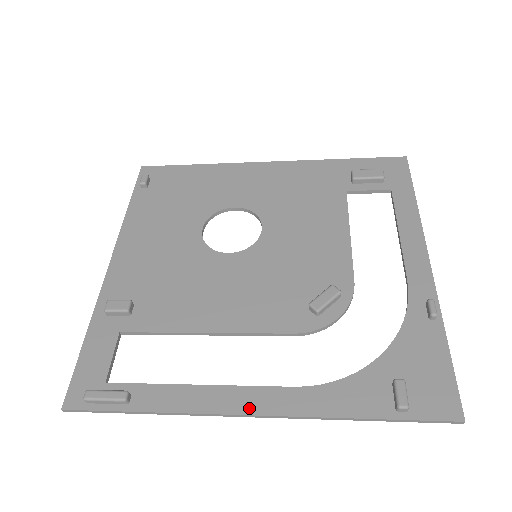
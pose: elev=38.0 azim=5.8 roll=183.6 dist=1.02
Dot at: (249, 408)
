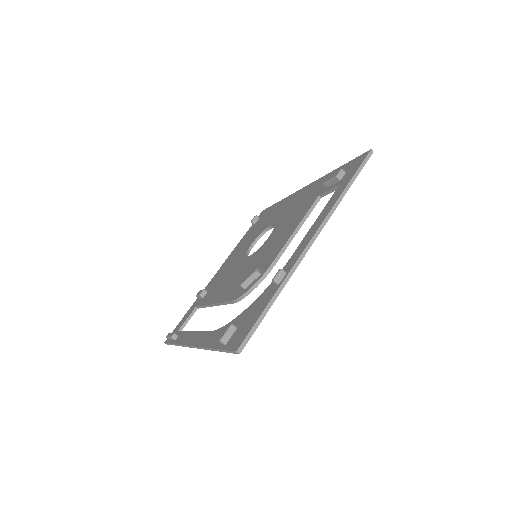
Dot at: (193, 342)
